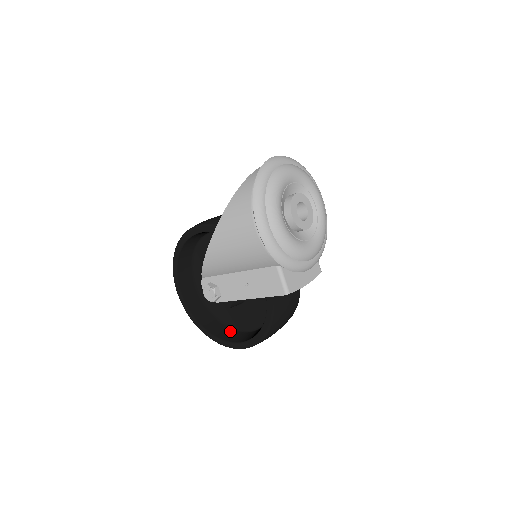
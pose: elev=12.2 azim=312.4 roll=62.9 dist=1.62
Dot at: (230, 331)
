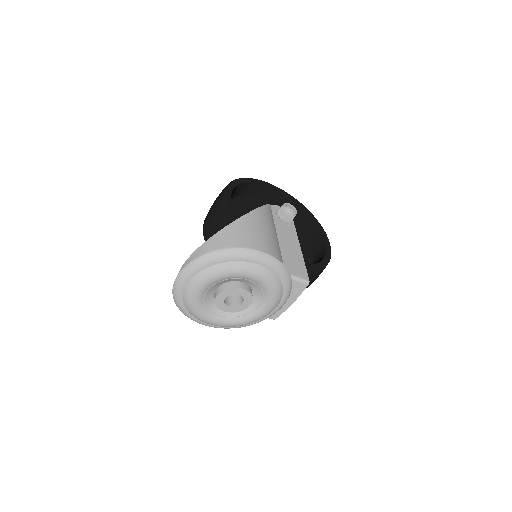
Dot at: occluded
